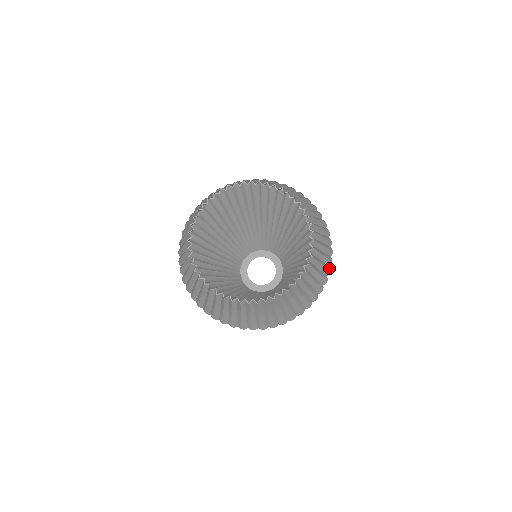
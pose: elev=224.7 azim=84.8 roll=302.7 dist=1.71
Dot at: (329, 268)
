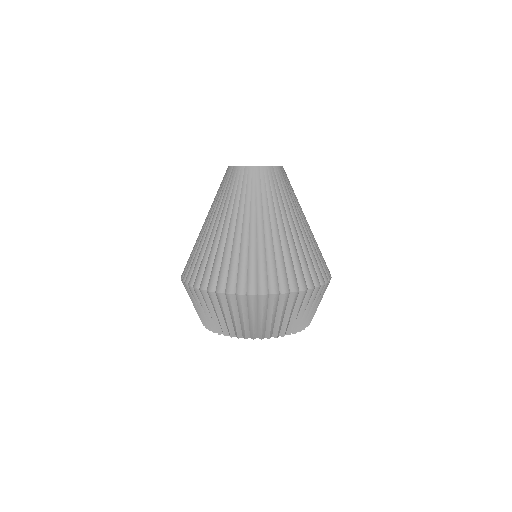
Dot at: occluded
